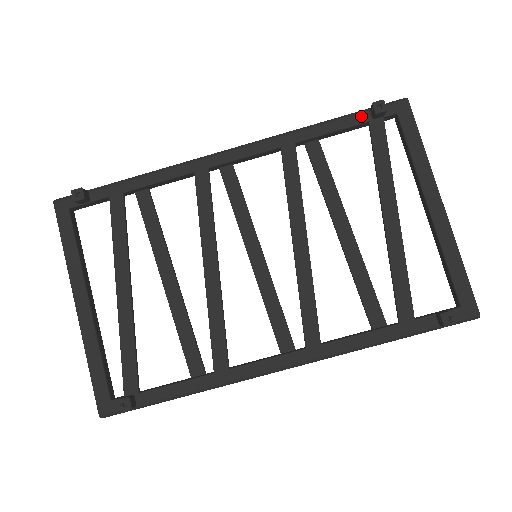
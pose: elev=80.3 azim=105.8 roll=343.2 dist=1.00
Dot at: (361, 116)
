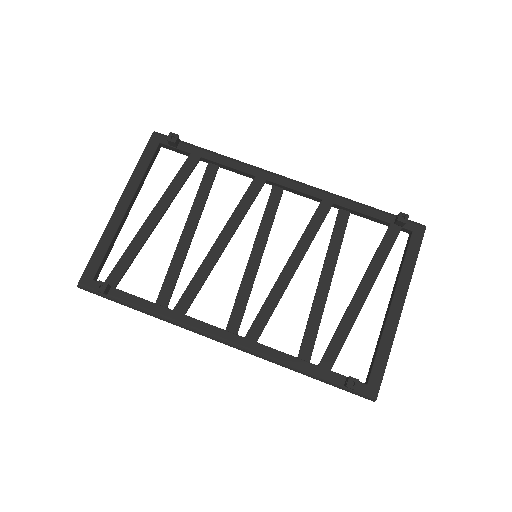
Dot at: (388, 216)
